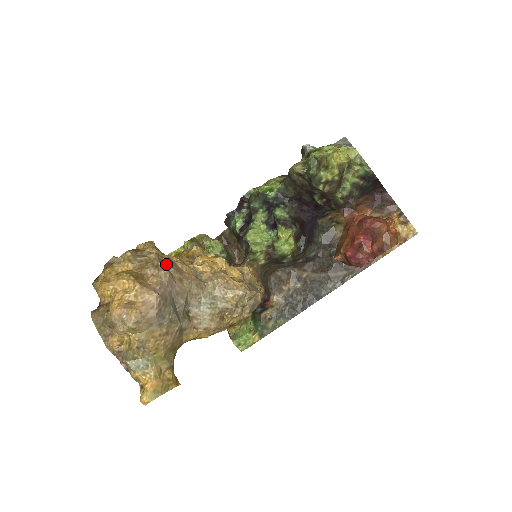
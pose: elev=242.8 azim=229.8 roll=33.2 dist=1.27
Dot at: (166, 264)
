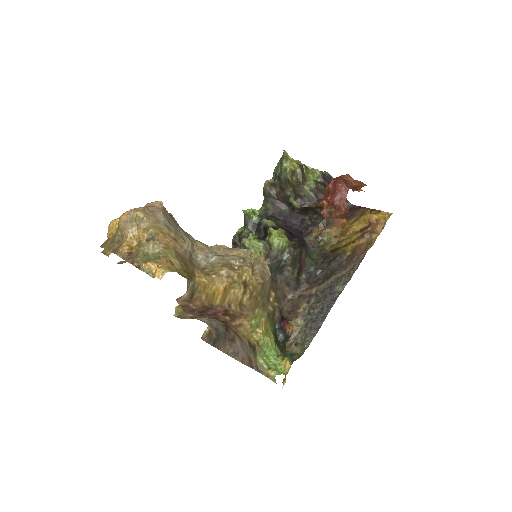
Dot at: occluded
